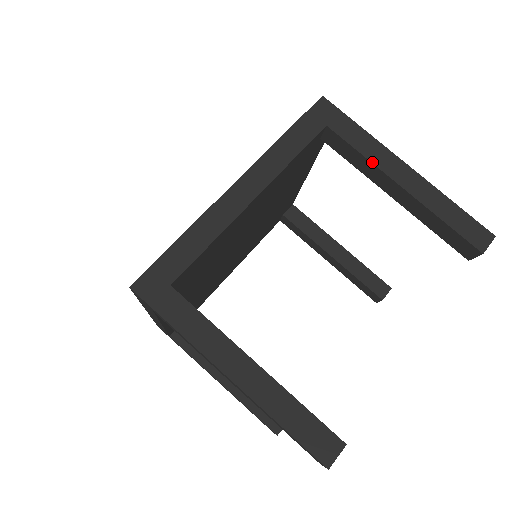
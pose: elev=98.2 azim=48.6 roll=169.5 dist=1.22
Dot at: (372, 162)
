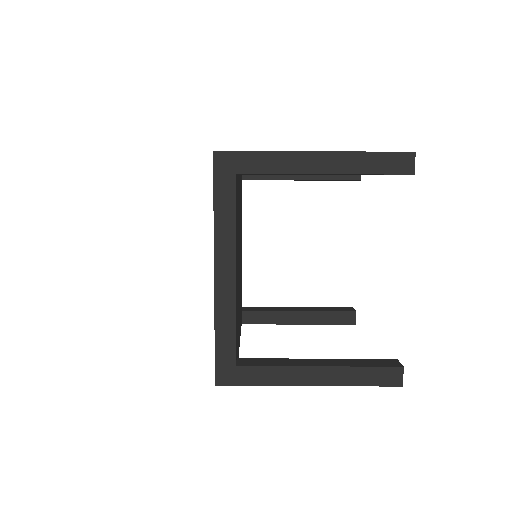
Dot at: occluded
